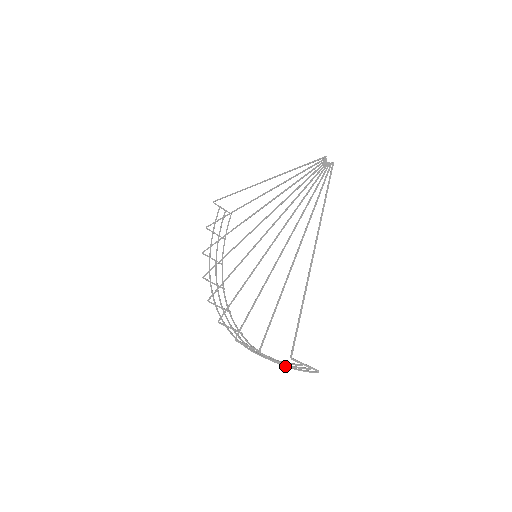
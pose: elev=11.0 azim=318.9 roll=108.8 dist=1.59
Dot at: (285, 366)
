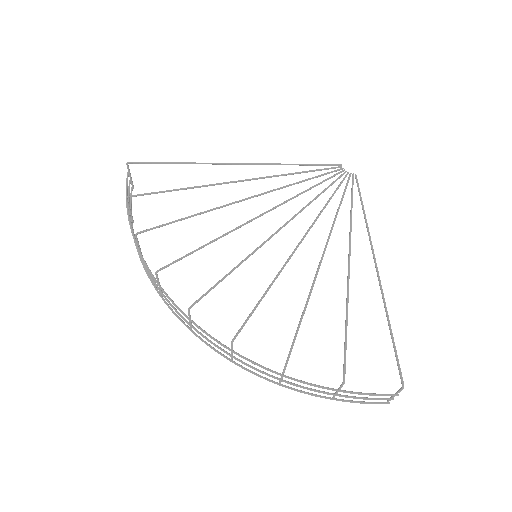
Dot at: (336, 399)
